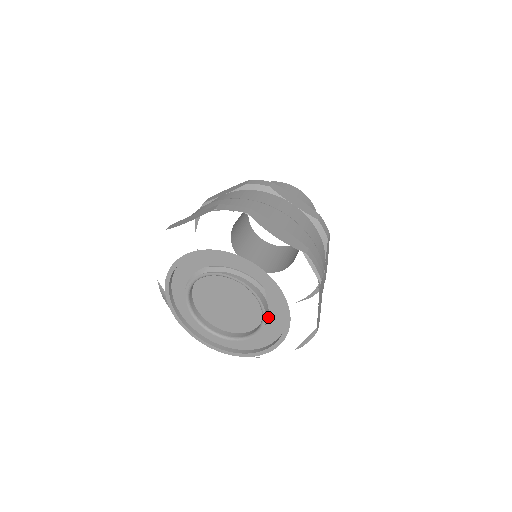
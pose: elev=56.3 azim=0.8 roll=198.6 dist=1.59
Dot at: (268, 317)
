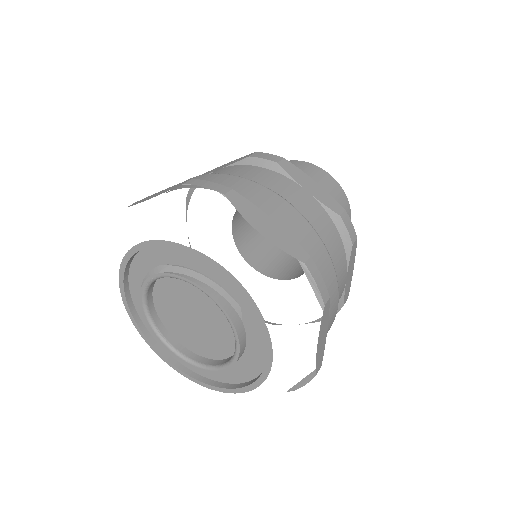
Dot at: (245, 345)
